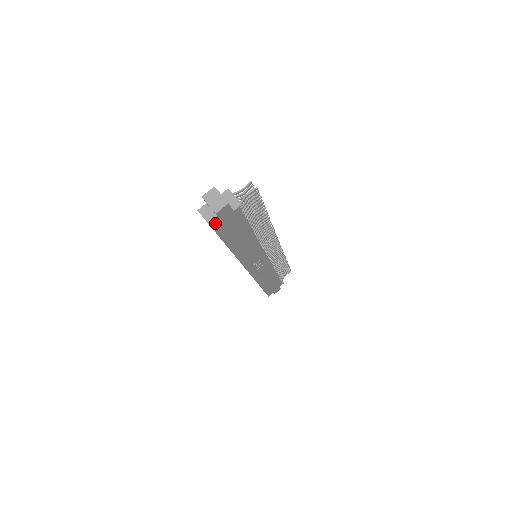
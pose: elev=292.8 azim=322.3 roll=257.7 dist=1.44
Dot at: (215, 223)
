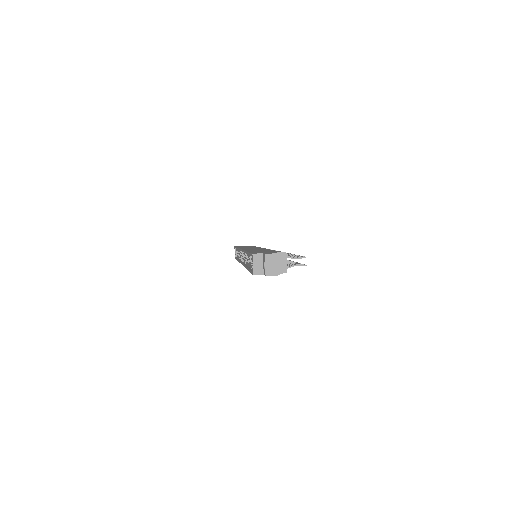
Dot at: (258, 274)
